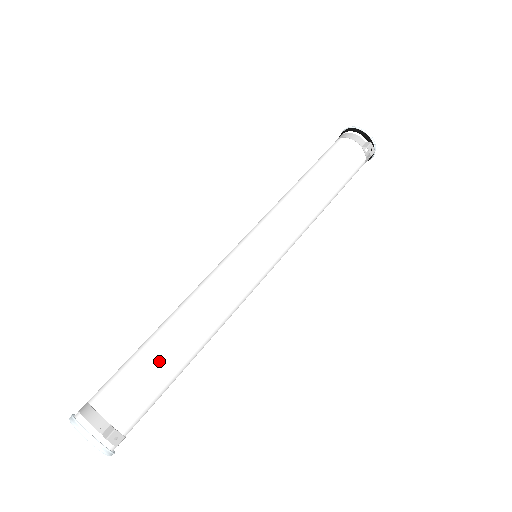
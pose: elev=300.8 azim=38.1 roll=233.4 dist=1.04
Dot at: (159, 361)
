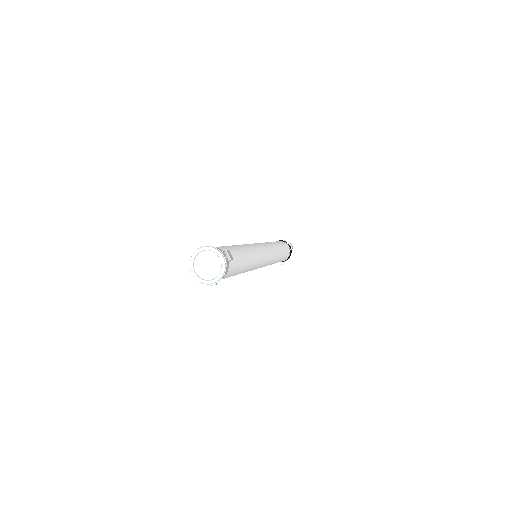
Dot at: (235, 248)
